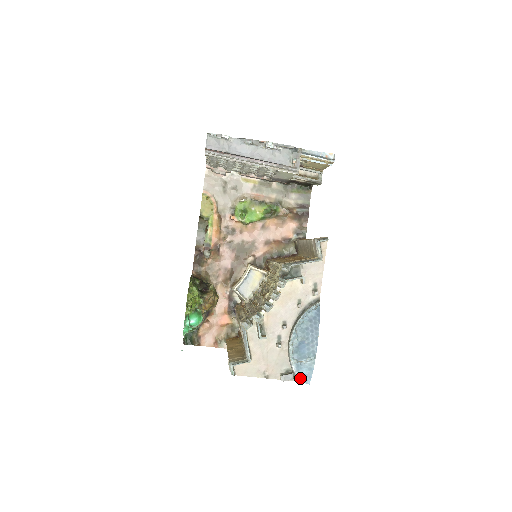
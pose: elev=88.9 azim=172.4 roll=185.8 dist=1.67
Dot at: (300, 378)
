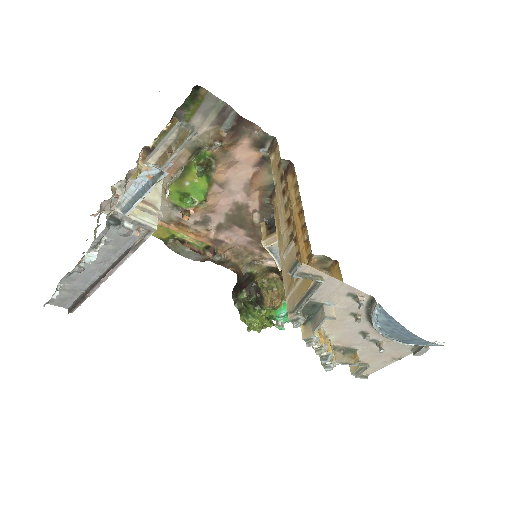
Dot at: occluded
